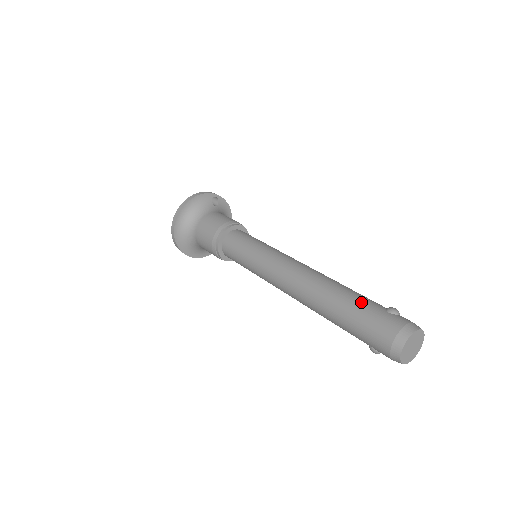
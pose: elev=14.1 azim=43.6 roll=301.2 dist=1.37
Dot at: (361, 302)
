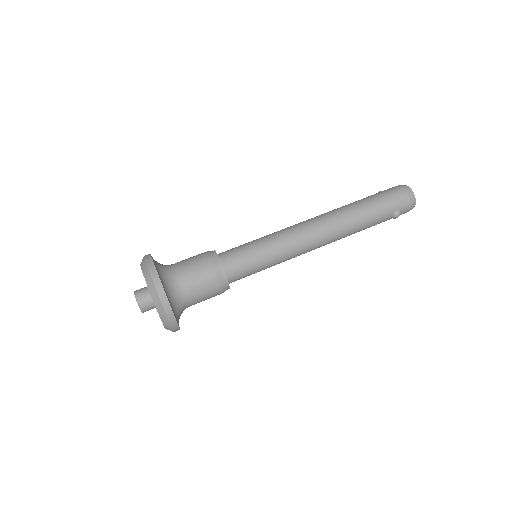
Dot at: (366, 197)
